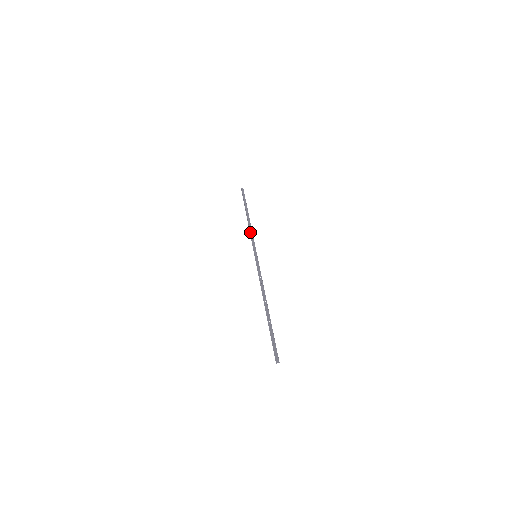
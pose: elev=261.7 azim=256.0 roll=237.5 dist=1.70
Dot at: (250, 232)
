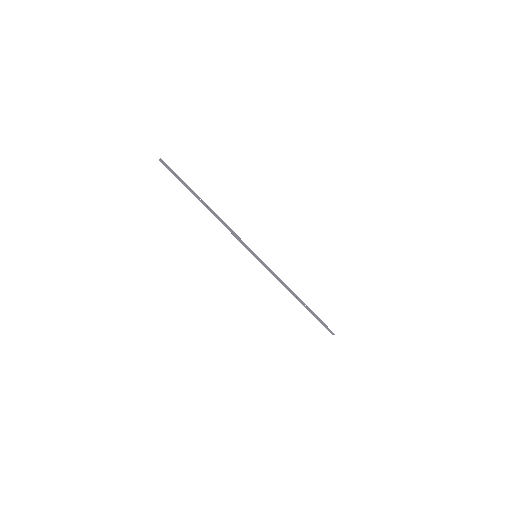
Dot at: (228, 229)
